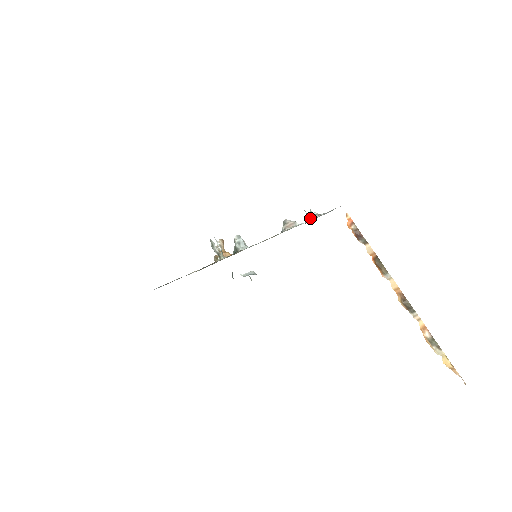
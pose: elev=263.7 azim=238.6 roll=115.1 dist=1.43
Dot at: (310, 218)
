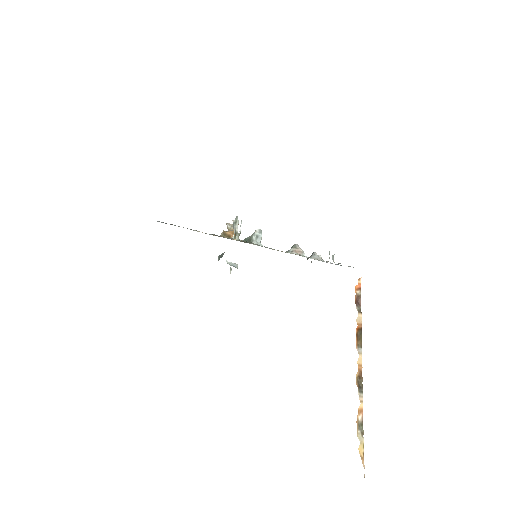
Dot at: (315, 257)
